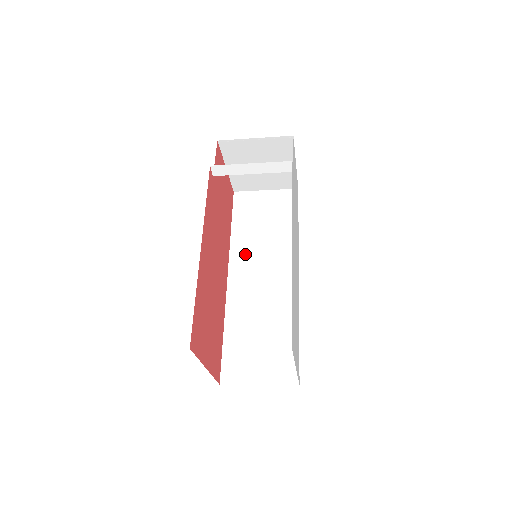
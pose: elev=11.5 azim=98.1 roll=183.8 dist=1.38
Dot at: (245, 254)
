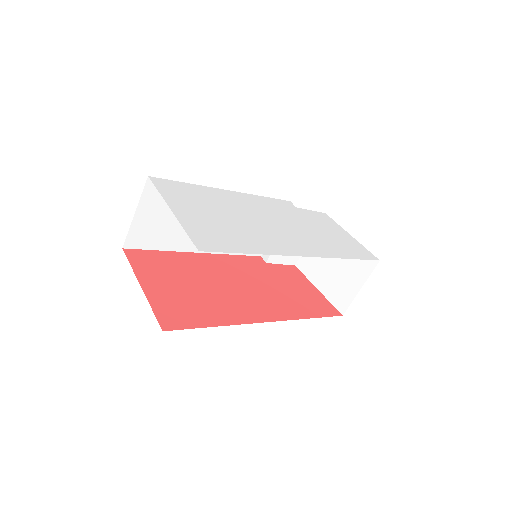
Dot at: occluded
